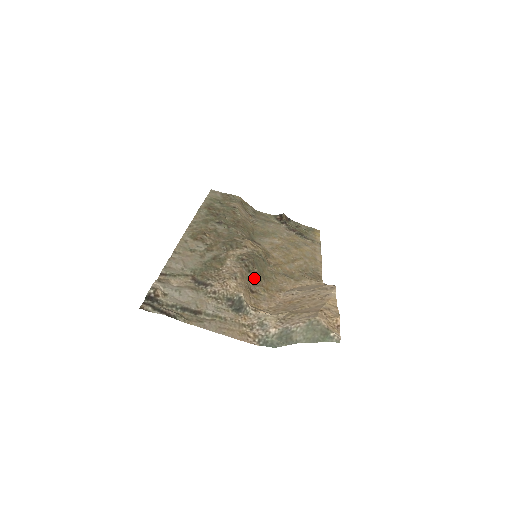
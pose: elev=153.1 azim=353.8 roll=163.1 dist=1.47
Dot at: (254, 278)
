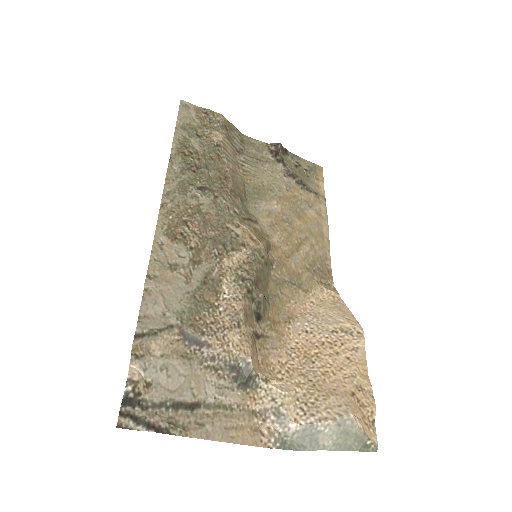
Dot at: (259, 311)
